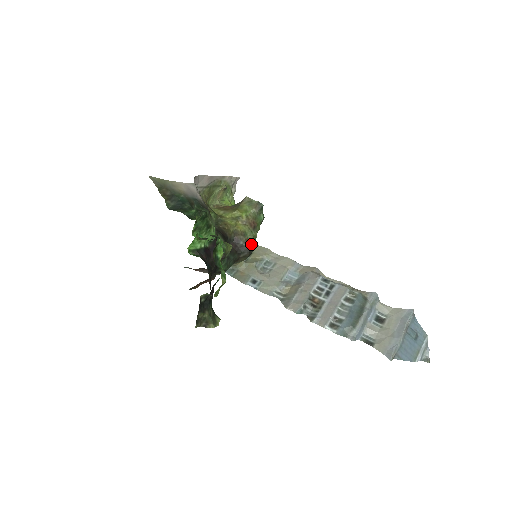
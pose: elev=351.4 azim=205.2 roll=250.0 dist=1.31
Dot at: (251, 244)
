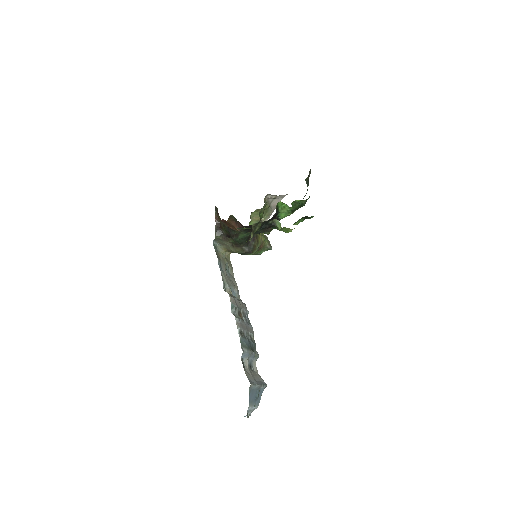
Dot at: (254, 251)
